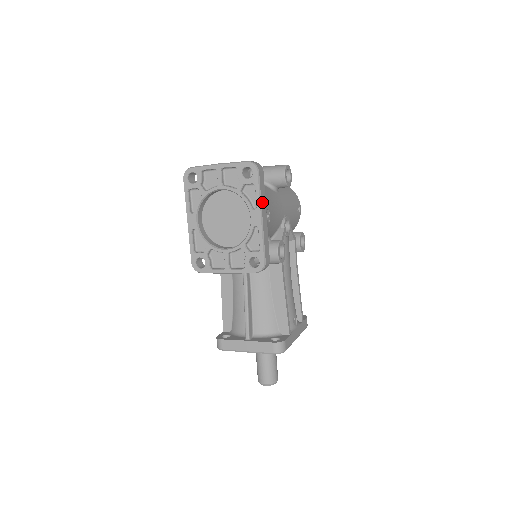
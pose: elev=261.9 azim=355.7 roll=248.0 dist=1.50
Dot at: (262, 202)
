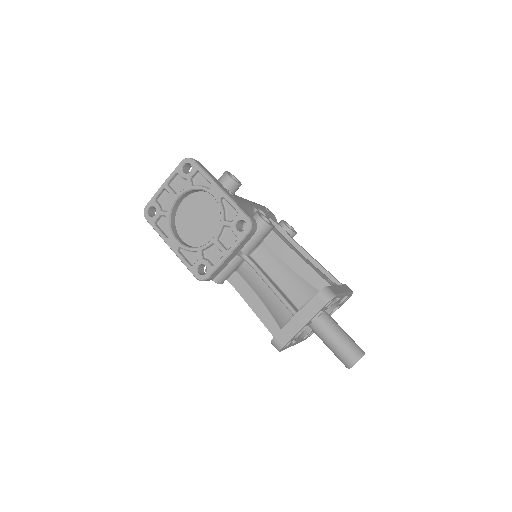
Dot at: (213, 179)
